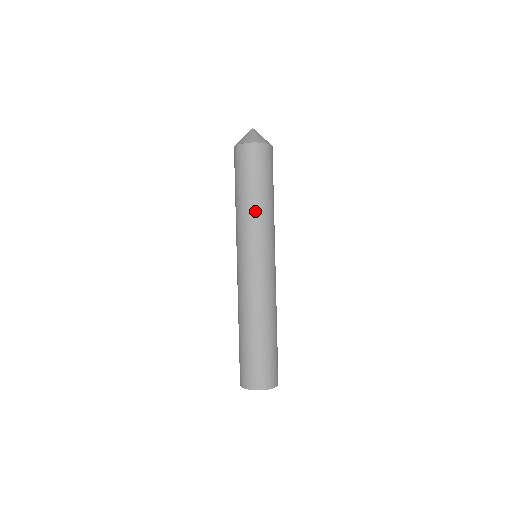
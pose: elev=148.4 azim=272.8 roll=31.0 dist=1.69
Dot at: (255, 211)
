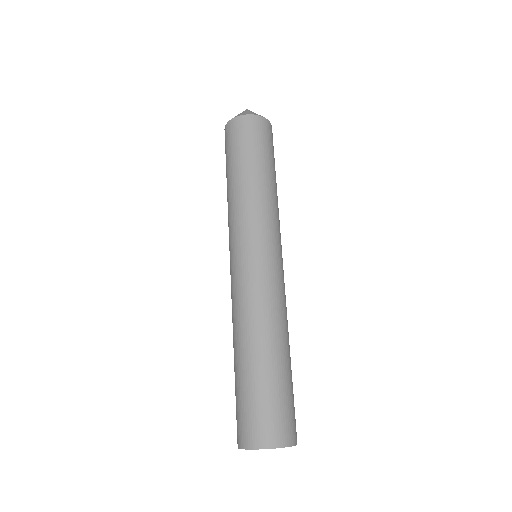
Dot at: (253, 191)
